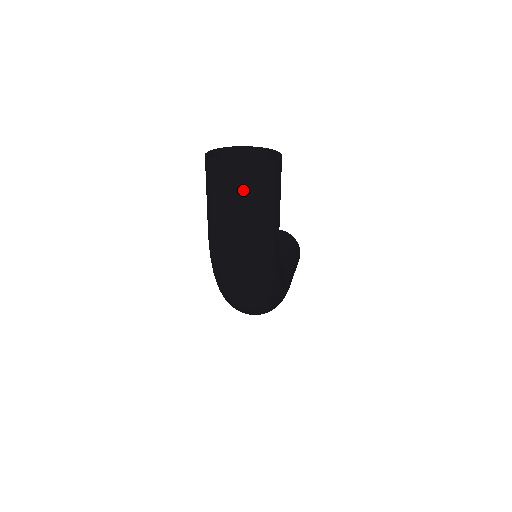
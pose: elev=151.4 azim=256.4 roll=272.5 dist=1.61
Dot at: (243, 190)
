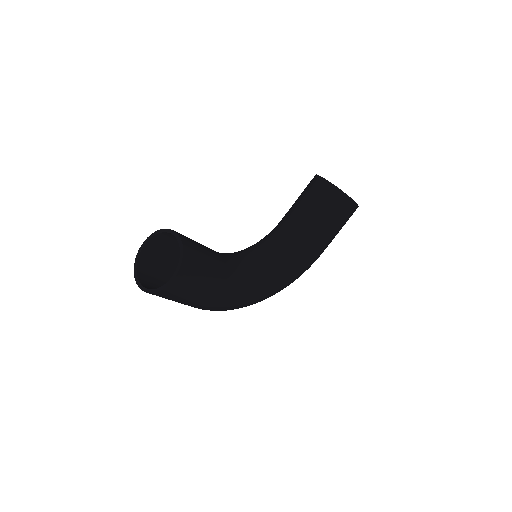
Dot at: occluded
